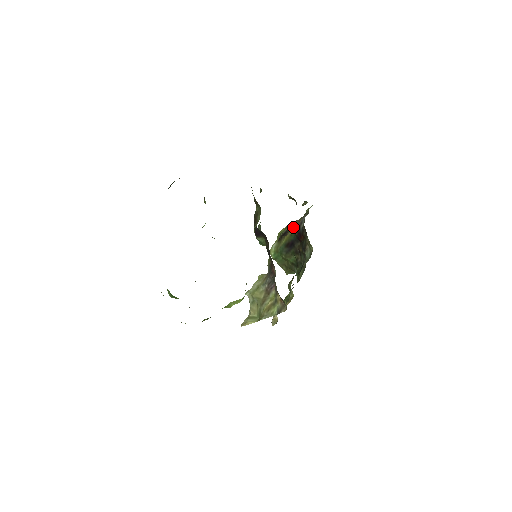
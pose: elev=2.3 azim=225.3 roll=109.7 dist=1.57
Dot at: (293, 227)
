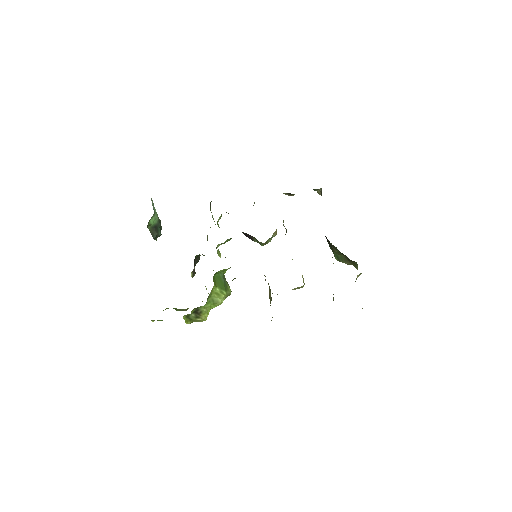
Dot at: occluded
